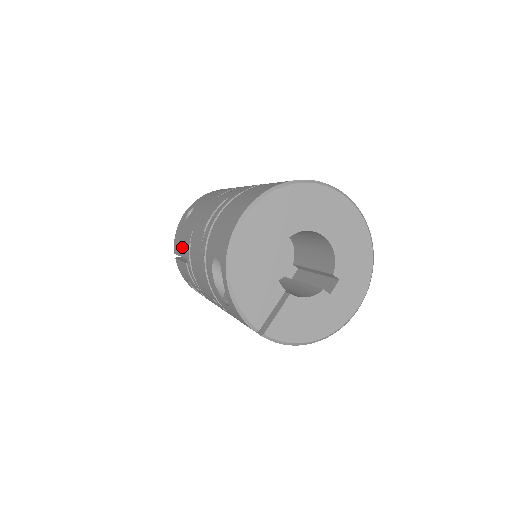
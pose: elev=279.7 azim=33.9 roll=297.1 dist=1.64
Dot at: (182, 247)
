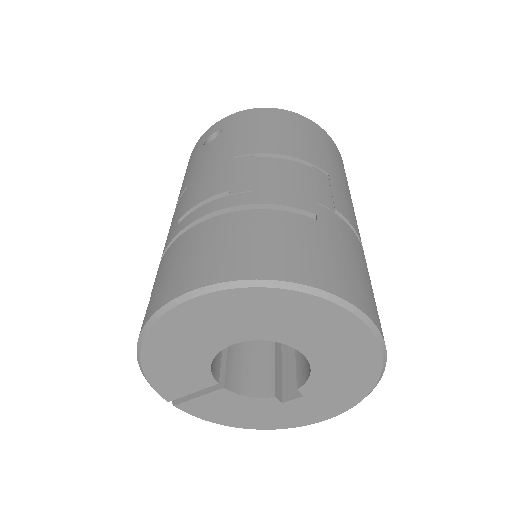
Dot at: (182, 183)
